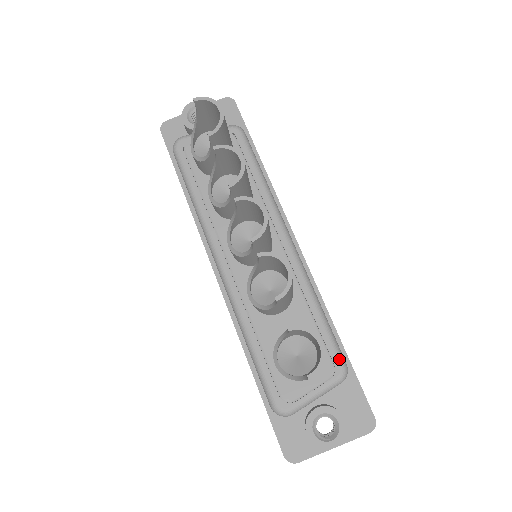
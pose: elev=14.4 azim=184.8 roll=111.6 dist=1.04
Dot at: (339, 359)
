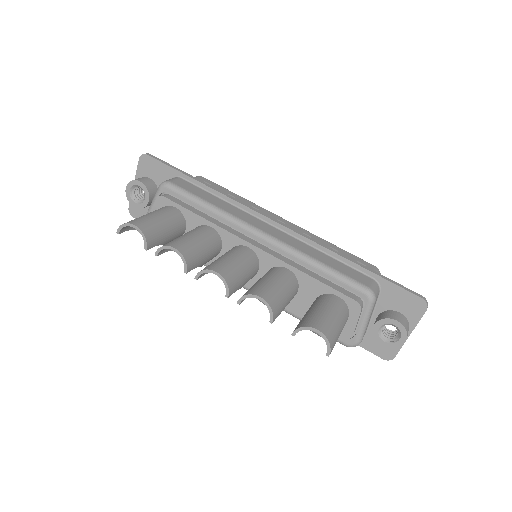
Dot at: (359, 290)
